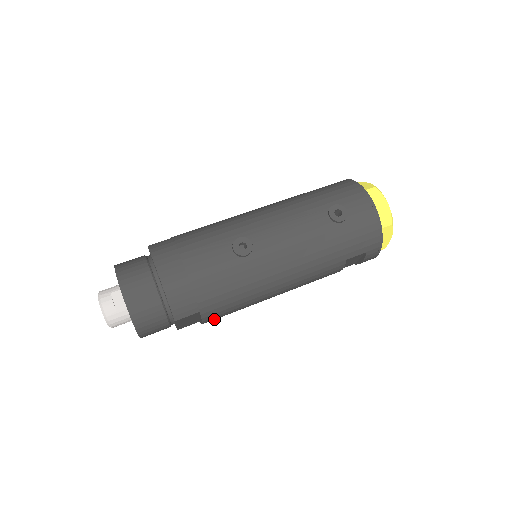
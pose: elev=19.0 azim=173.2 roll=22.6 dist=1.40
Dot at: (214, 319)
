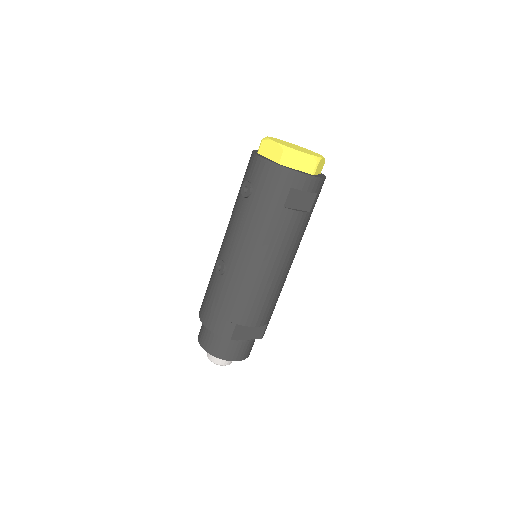
Dot at: (261, 318)
